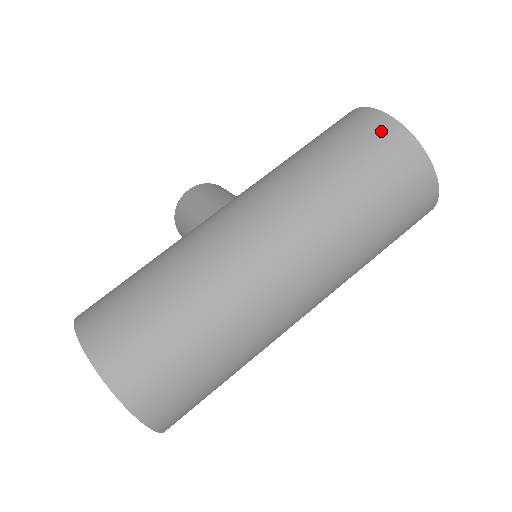
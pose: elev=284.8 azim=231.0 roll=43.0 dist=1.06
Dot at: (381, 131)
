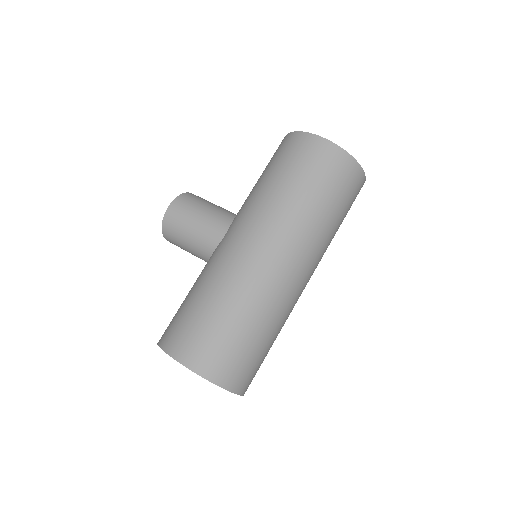
Dot at: (334, 159)
